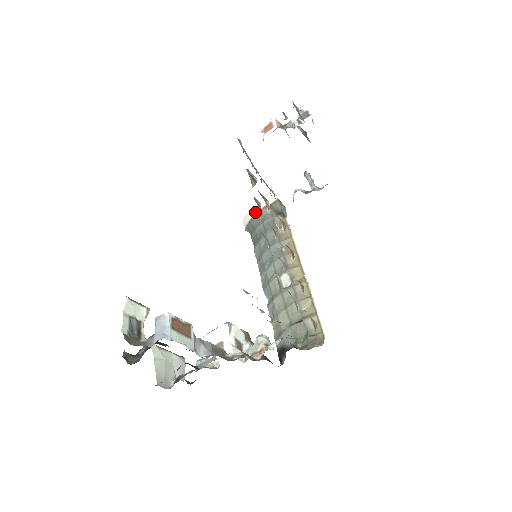
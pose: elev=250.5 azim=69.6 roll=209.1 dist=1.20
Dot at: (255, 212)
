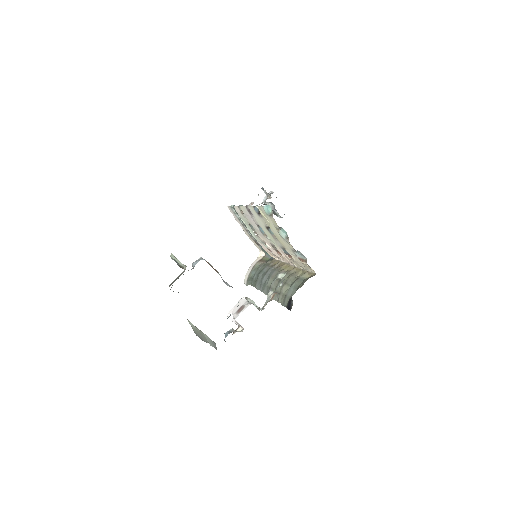
Dot at: (251, 269)
